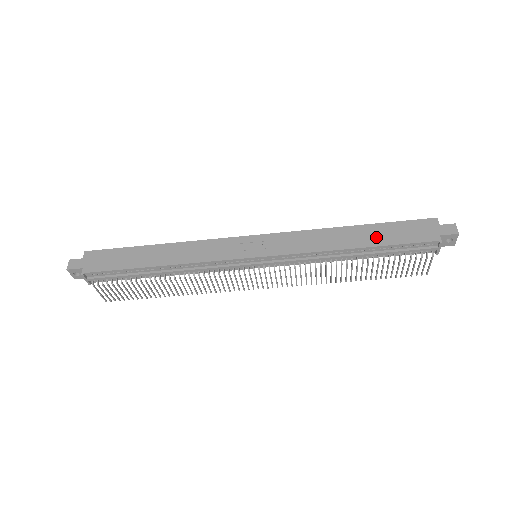
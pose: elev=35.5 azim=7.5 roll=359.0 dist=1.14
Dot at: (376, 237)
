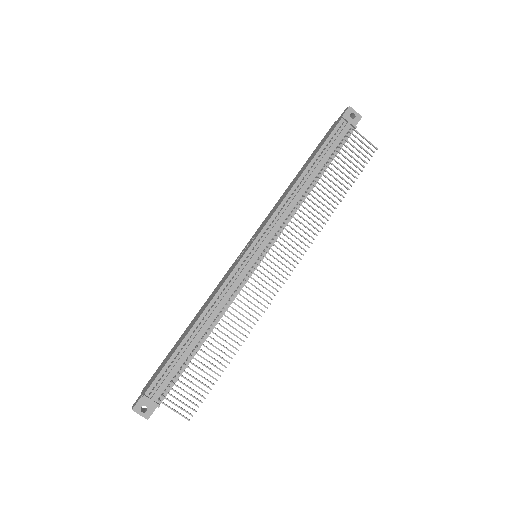
Dot at: (309, 161)
